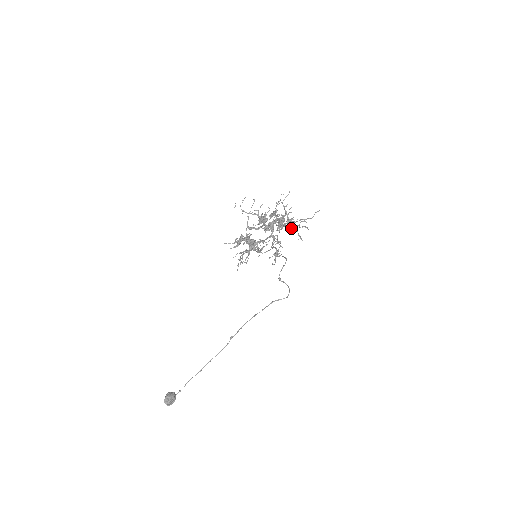
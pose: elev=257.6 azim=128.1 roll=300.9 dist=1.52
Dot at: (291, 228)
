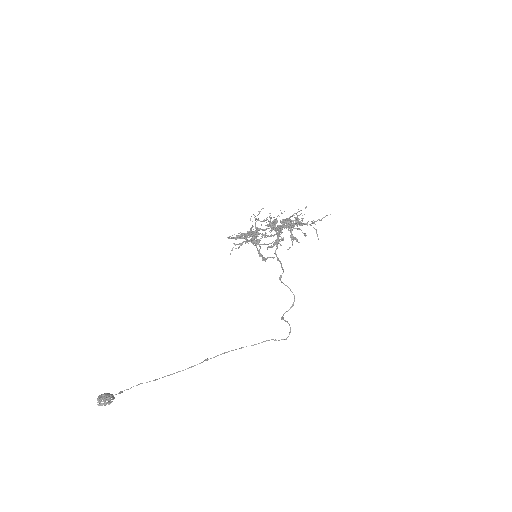
Dot at: occluded
